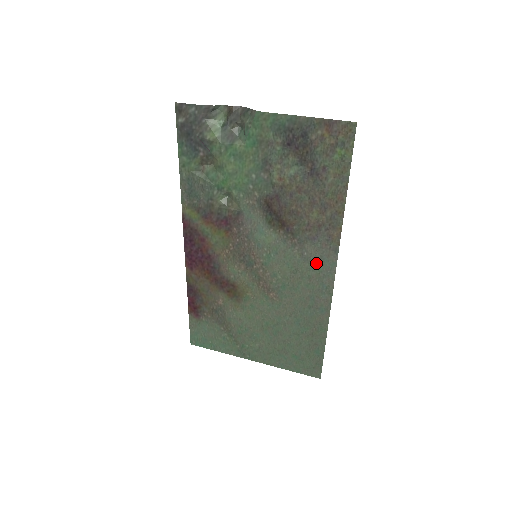
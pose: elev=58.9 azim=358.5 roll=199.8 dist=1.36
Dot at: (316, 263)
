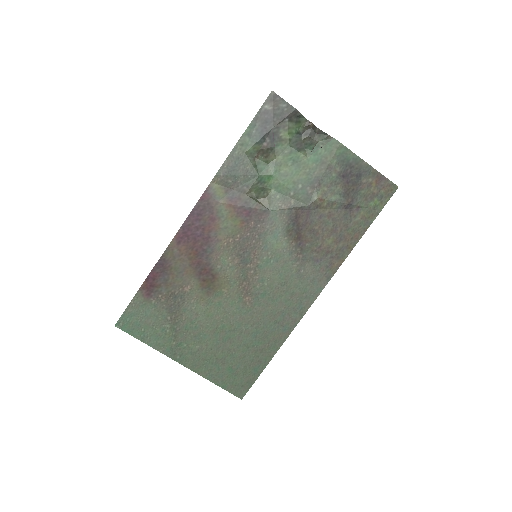
Dot at: (306, 283)
